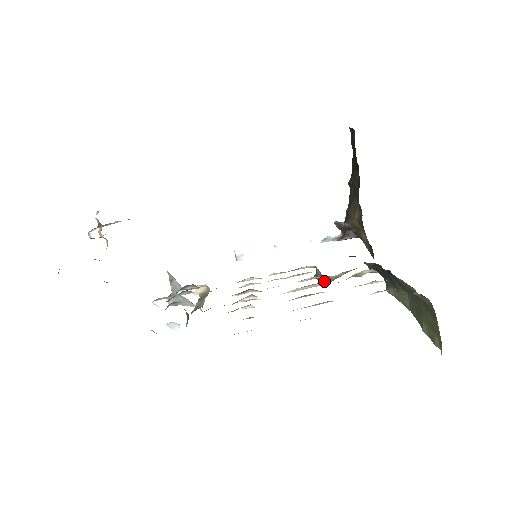
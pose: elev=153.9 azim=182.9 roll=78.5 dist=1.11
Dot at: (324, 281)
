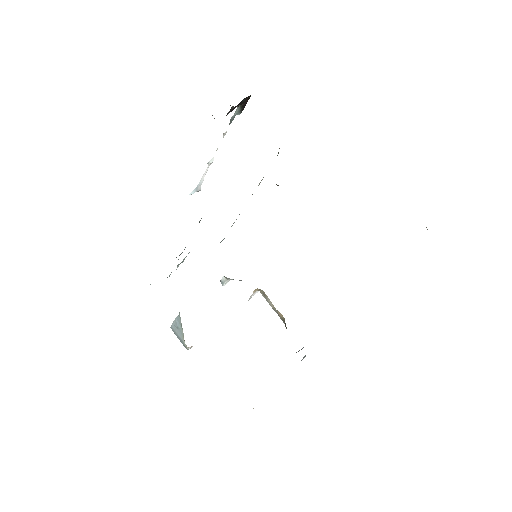
Dot at: occluded
